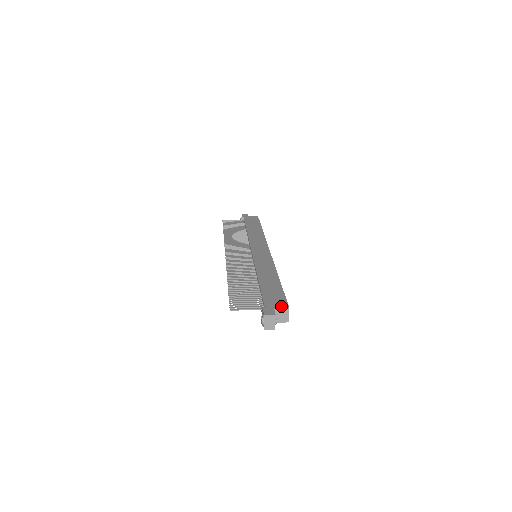
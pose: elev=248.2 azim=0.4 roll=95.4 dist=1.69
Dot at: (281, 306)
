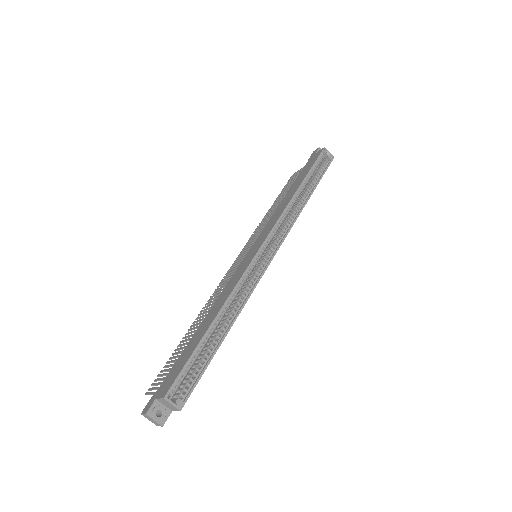
Dot at: (162, 393)
